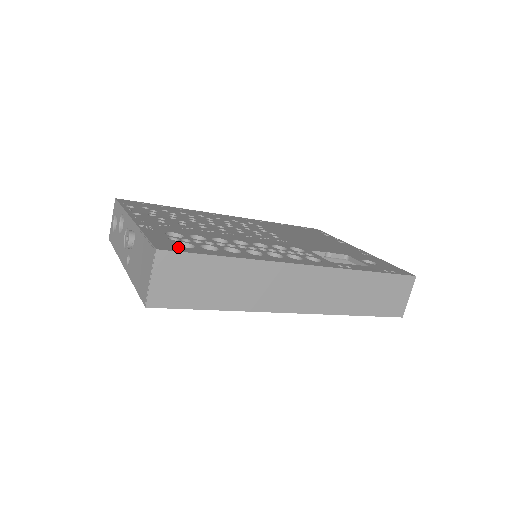
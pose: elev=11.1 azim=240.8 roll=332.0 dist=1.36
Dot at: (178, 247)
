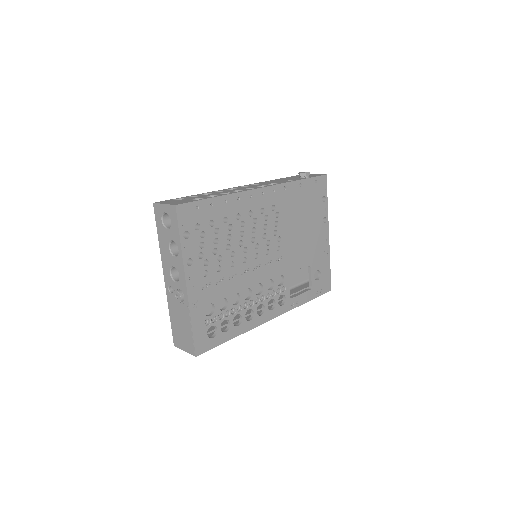
Dot at: (208, 342)
